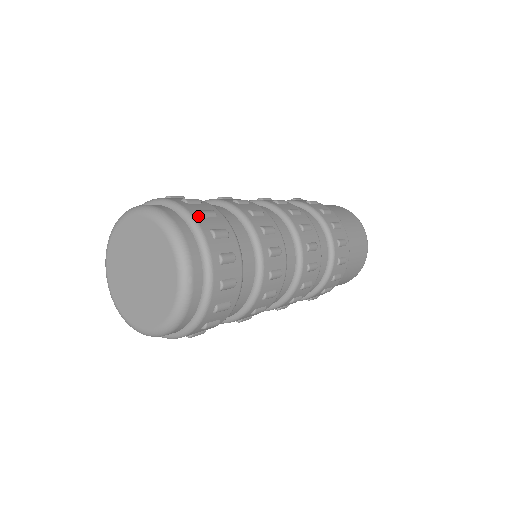
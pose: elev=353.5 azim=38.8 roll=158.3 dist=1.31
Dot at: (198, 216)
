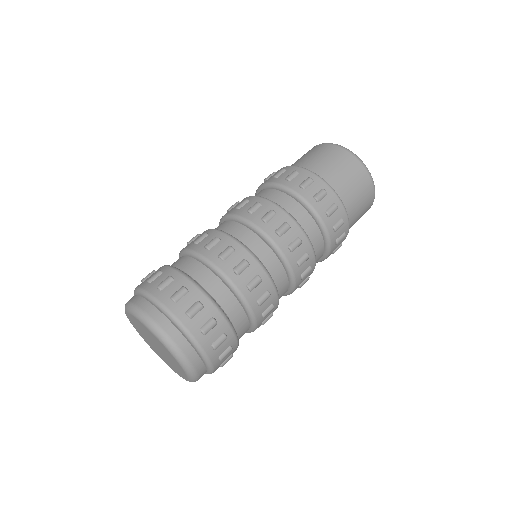
Dot at: (187, 320)
